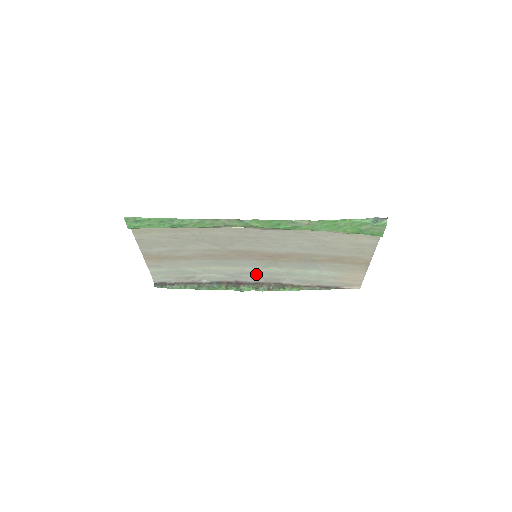
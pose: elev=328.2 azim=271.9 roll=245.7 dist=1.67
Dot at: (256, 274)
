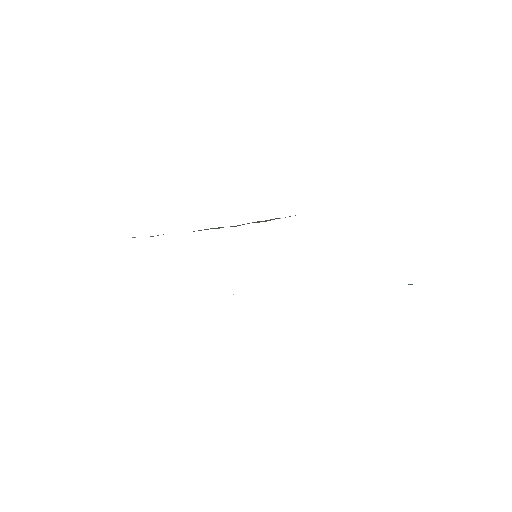
Dot at: occluded
